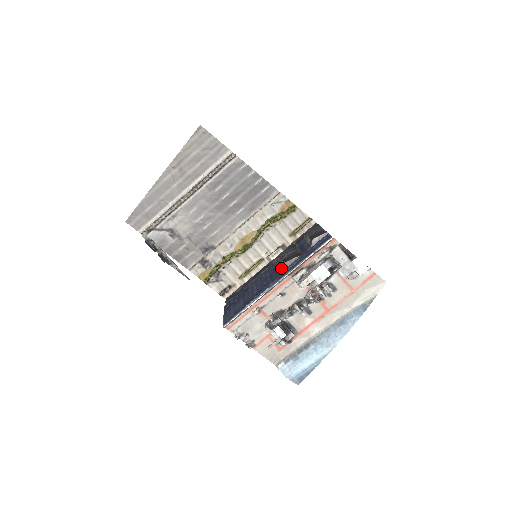
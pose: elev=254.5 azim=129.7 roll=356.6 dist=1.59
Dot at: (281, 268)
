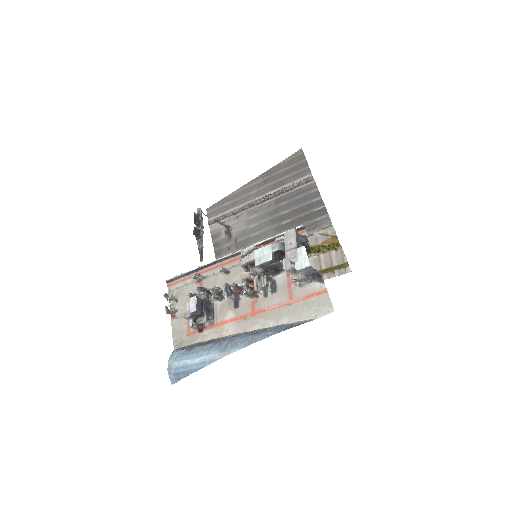
Dot at: occluded
